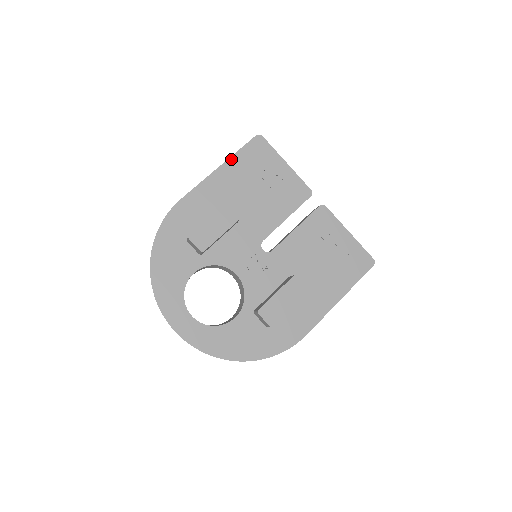
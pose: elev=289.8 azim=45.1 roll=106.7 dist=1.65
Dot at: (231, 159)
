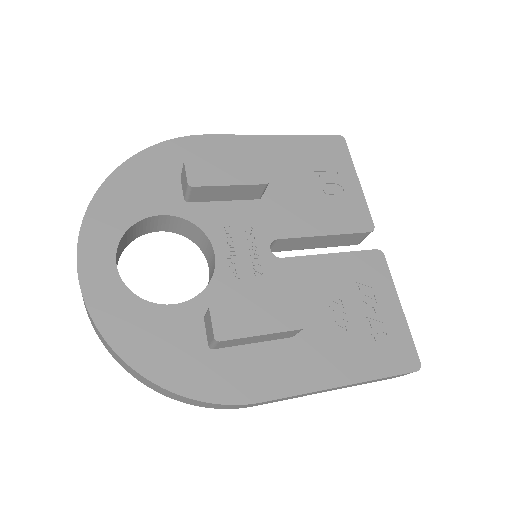
Dot at: (294, 137)
